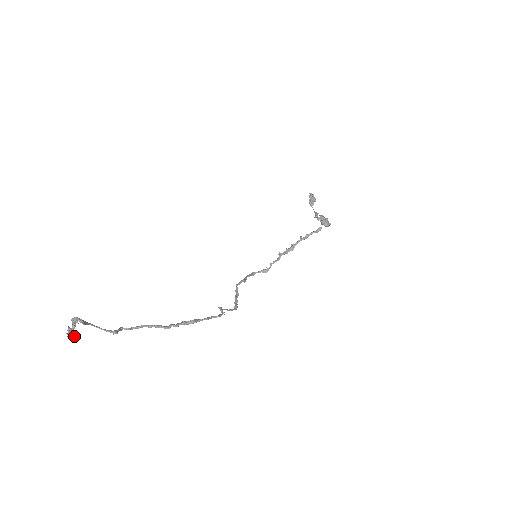
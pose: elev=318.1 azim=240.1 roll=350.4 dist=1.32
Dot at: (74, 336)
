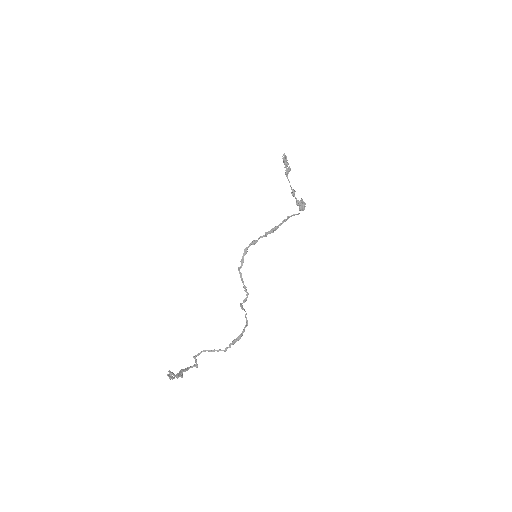
Dot at: occluded
